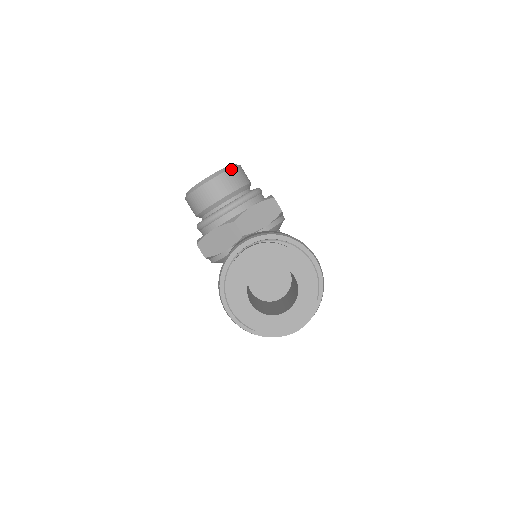
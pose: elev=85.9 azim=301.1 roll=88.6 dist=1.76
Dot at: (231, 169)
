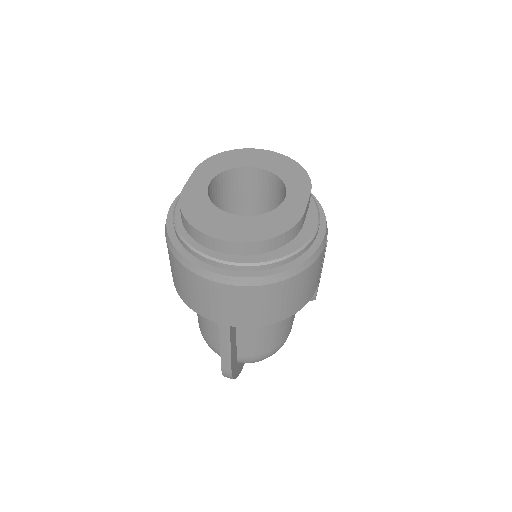
Dot at: occluded
